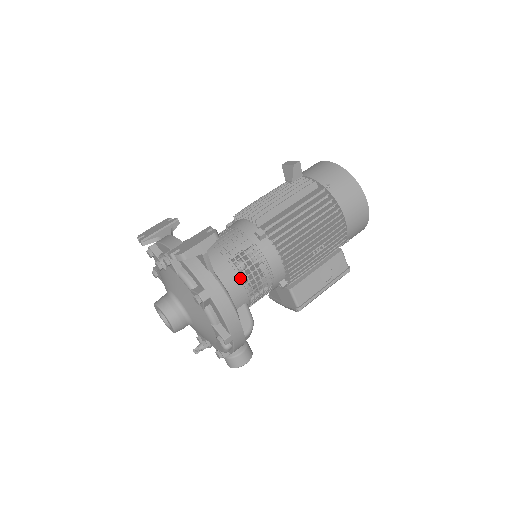
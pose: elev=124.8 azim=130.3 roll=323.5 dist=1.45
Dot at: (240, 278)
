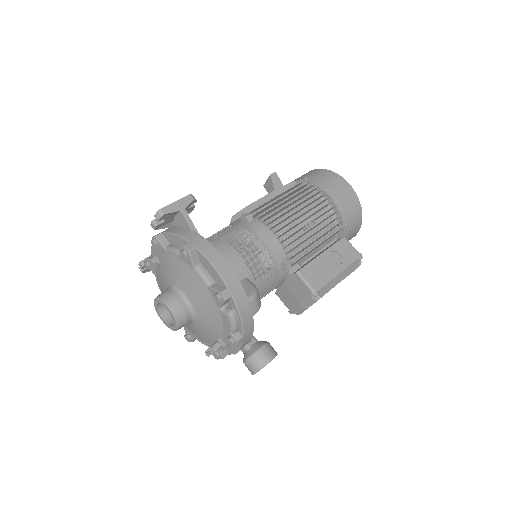
Dot at: (233, 250)
